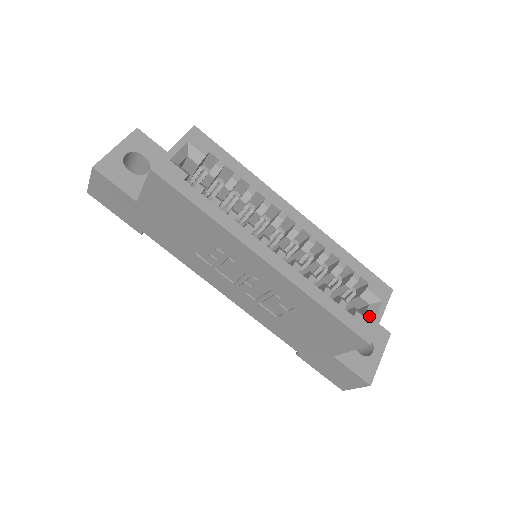
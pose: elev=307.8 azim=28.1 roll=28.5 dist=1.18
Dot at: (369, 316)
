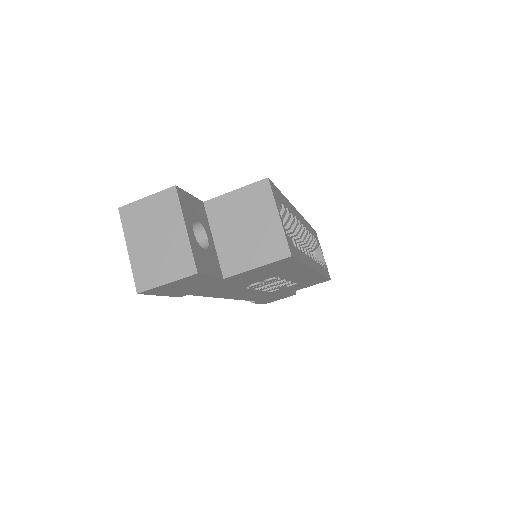
Dot at: (321, 260)
